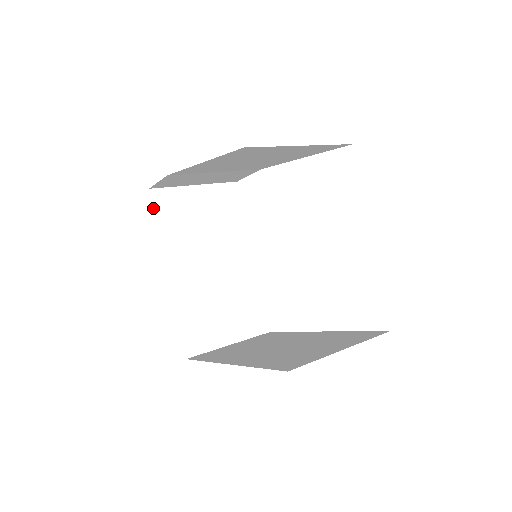
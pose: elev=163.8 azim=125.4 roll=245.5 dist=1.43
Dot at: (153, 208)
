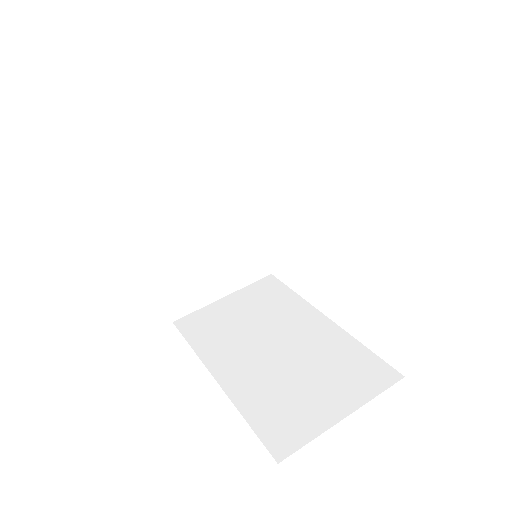
Dot at: (117, 155)
